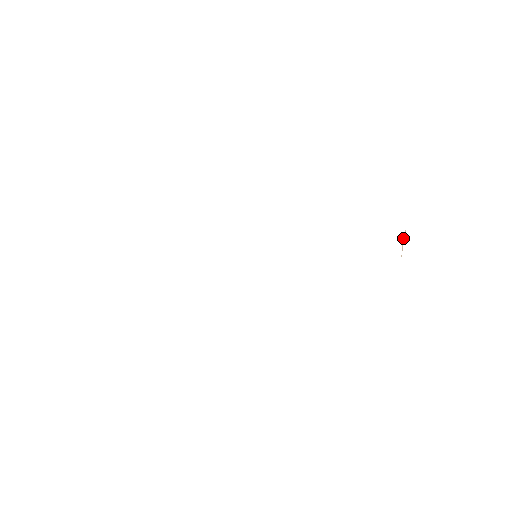
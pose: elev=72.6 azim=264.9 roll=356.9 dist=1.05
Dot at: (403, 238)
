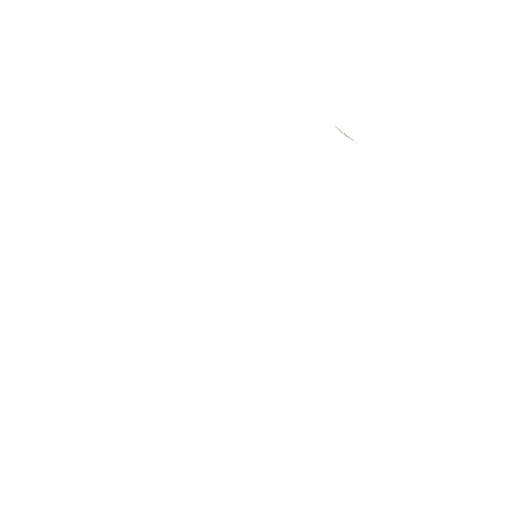
Dot at: occluded
